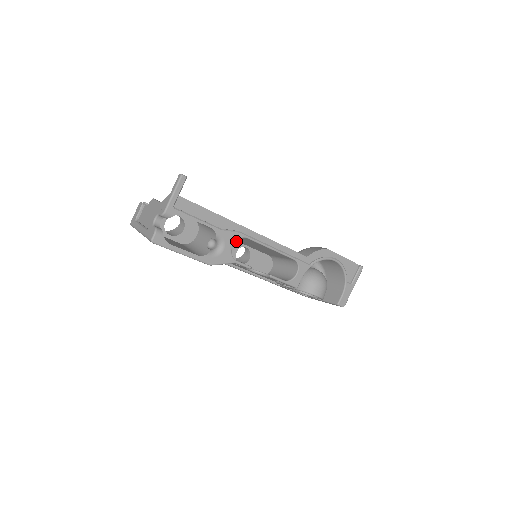
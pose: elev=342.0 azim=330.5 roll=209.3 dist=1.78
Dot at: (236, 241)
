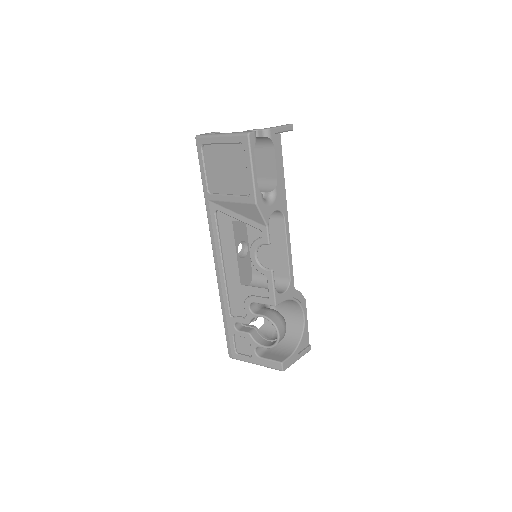
Dot at: (247, 233)
